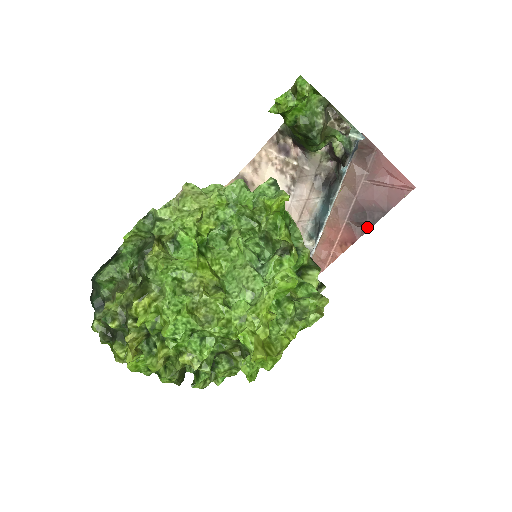
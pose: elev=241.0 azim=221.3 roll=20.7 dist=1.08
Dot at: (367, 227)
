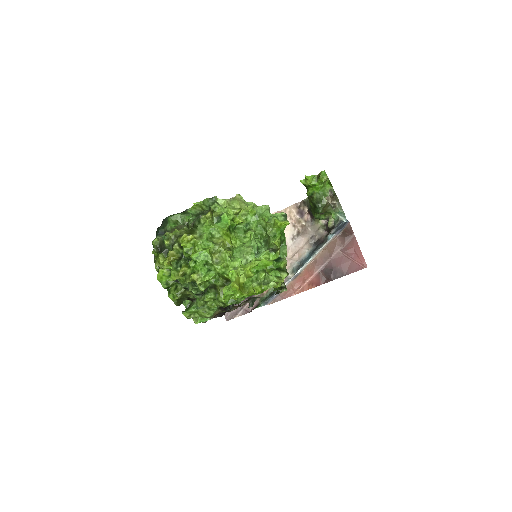
Dot at: (329, 279)
